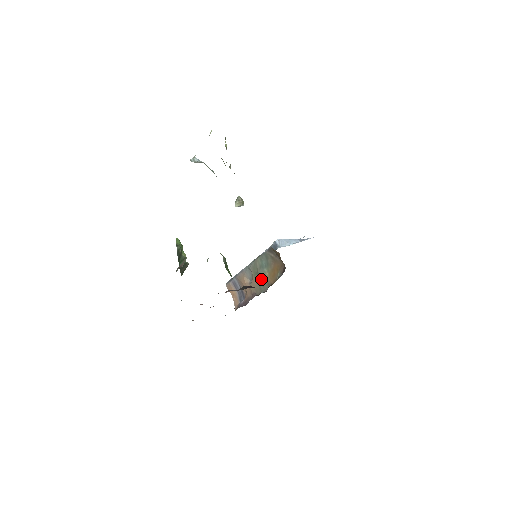
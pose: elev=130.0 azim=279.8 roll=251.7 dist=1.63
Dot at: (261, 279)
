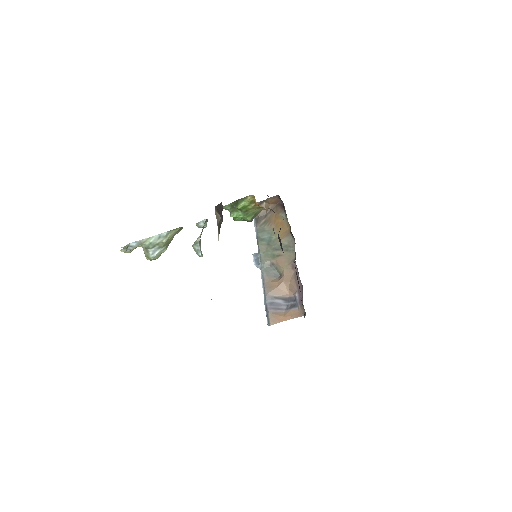
Dot at: (280, 247)
